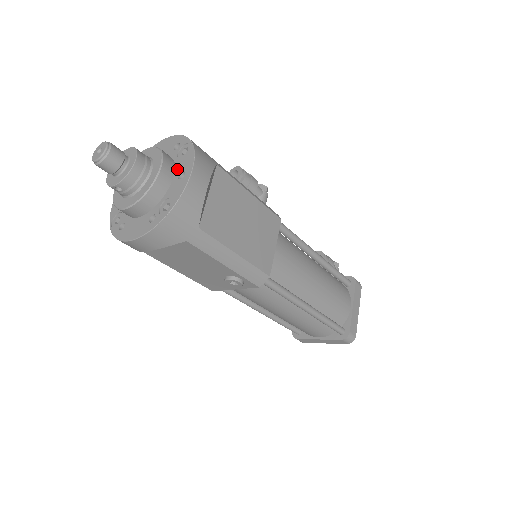
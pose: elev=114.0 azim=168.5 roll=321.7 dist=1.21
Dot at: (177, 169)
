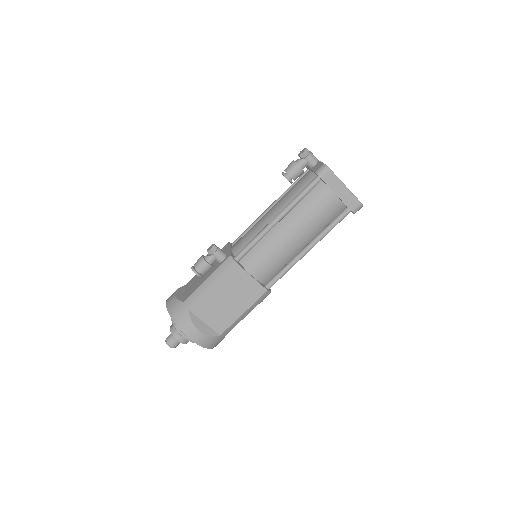
Dot at: occluded
